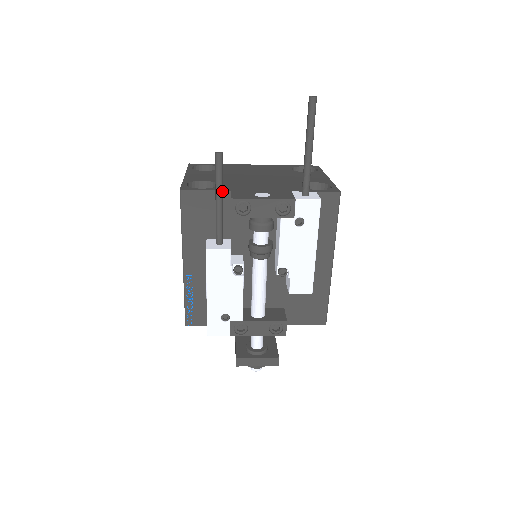
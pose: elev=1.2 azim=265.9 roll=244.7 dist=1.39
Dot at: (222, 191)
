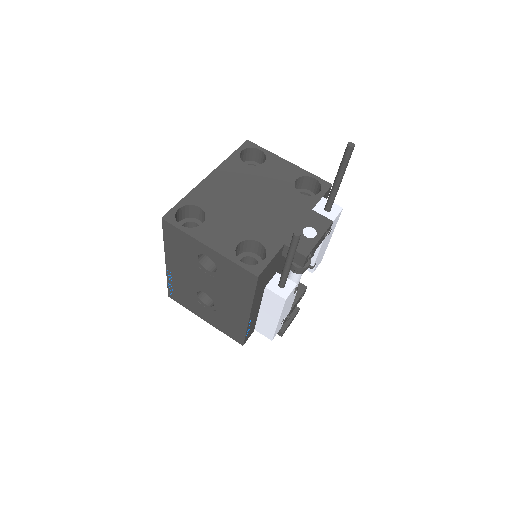
Dot at: (293, 255)
